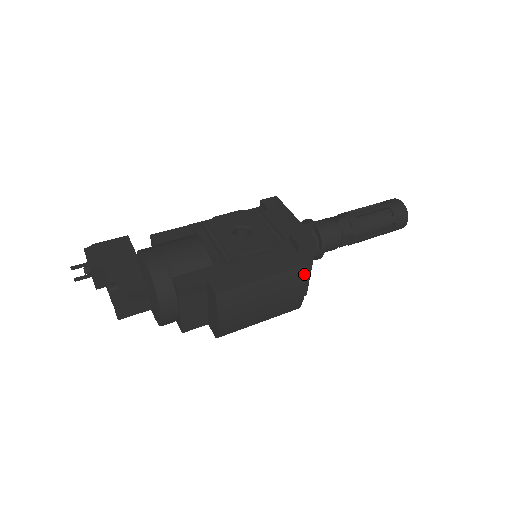
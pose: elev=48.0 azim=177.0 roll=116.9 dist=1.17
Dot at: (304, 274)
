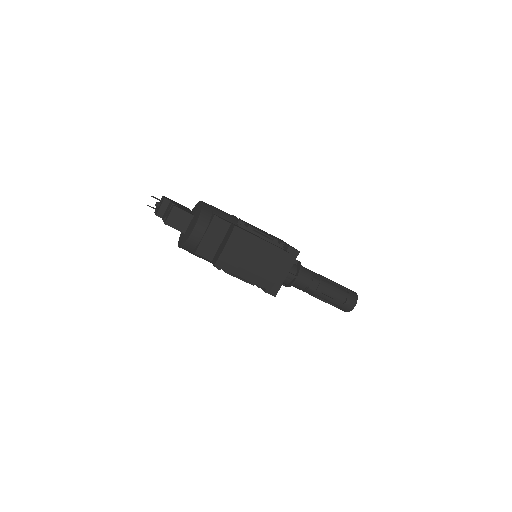
Dot at: (286, 259)
